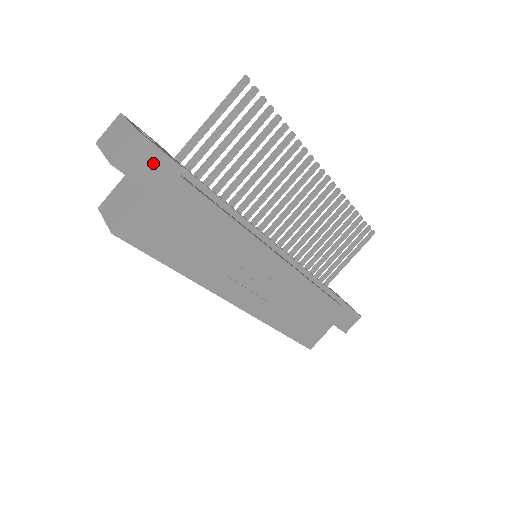
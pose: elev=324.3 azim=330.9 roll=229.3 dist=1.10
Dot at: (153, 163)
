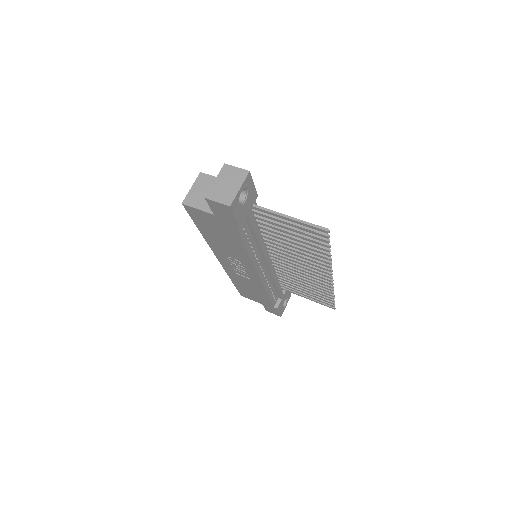
Dot at: (226, 215)
